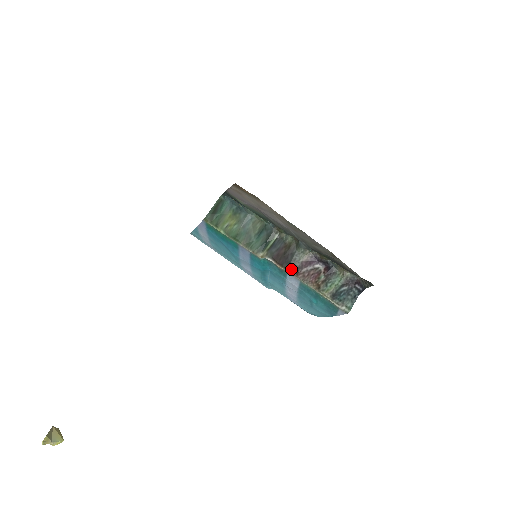
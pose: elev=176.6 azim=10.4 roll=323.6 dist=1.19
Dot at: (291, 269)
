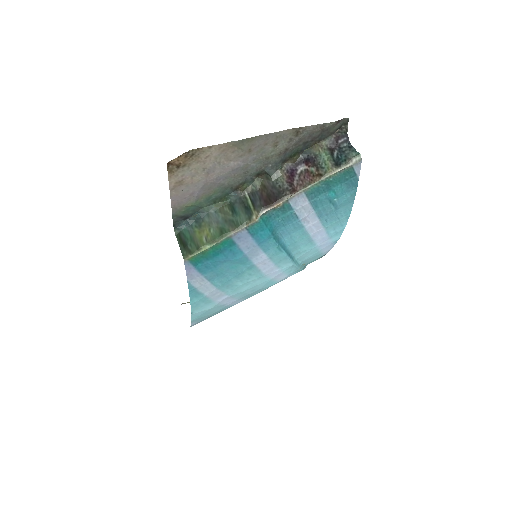
Dot at: (286, 194)
